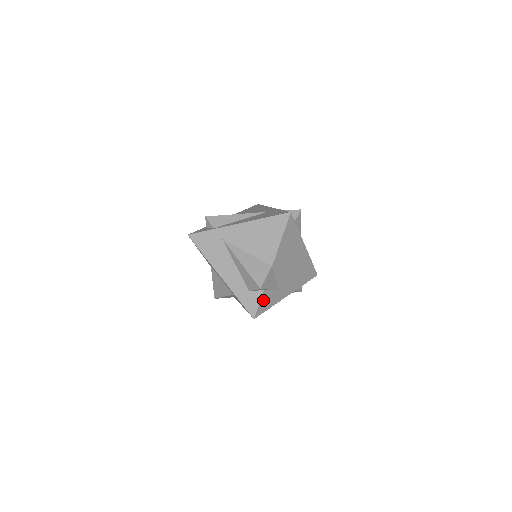
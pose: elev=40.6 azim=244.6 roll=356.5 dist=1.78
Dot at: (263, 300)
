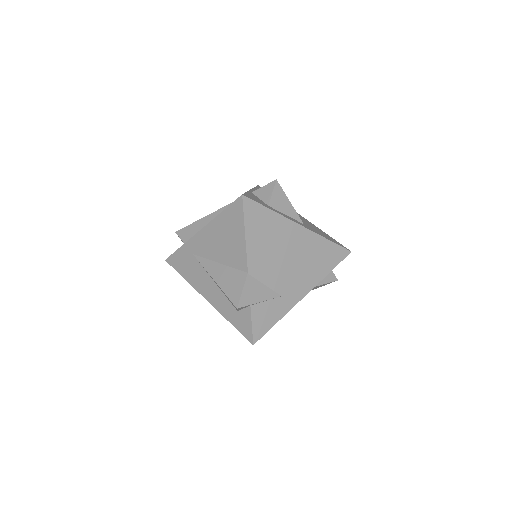
Dot at: (257, 318)
